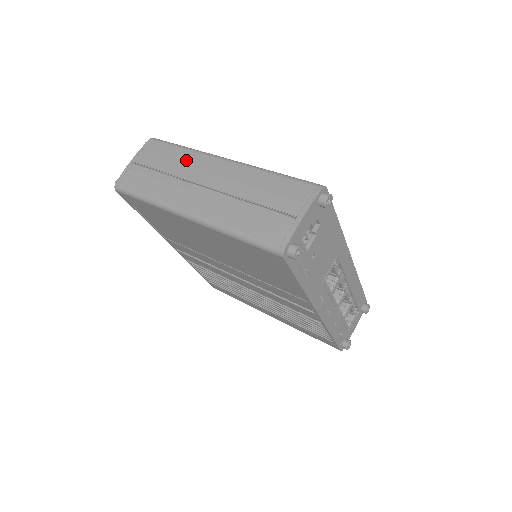
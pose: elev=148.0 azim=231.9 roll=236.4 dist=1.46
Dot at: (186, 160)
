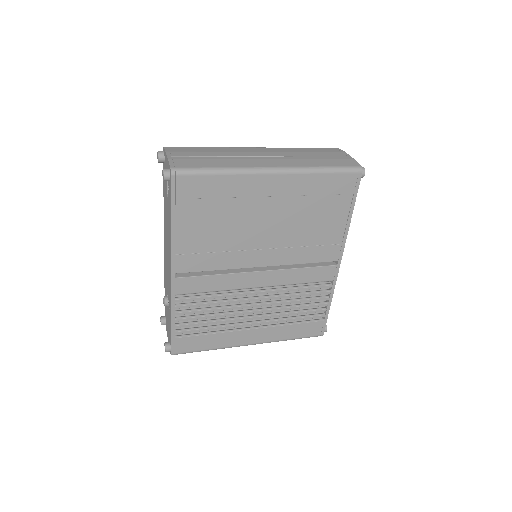
Dot at: (225, 150)
